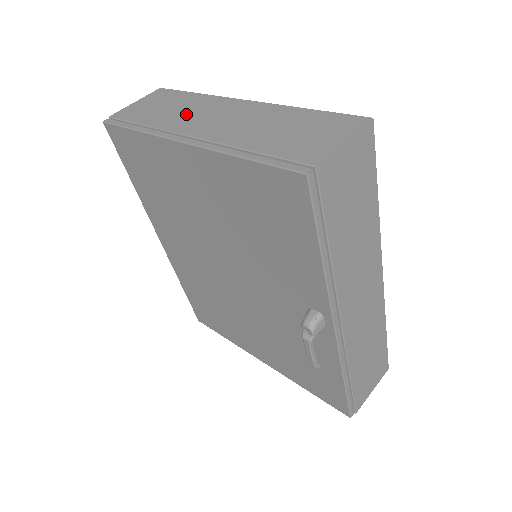
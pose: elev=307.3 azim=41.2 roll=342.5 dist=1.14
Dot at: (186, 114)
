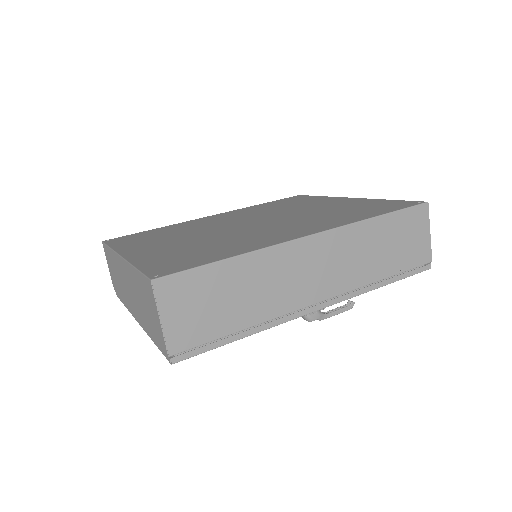
Dot at: (122, 284)
